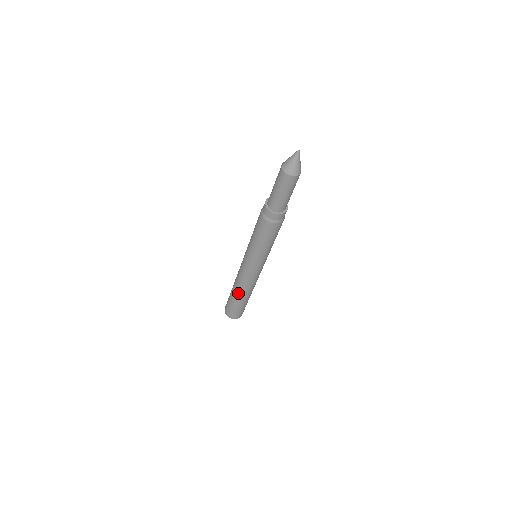
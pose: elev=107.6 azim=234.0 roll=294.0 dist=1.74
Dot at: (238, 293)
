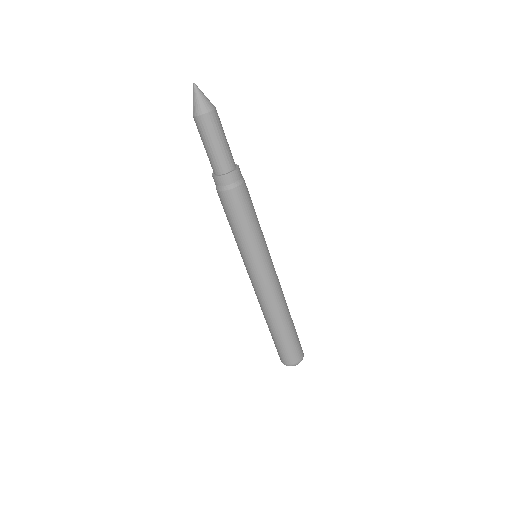
Dot at: occluded
